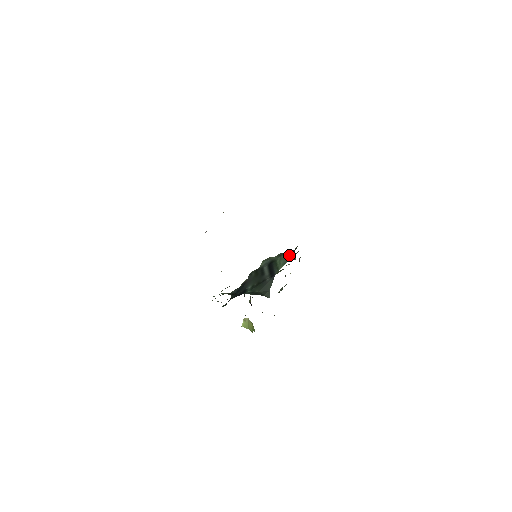
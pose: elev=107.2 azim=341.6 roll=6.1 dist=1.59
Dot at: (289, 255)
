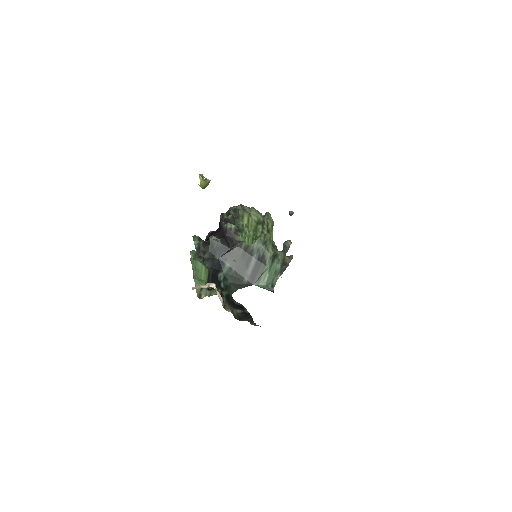
Dot at: (278, 272)
